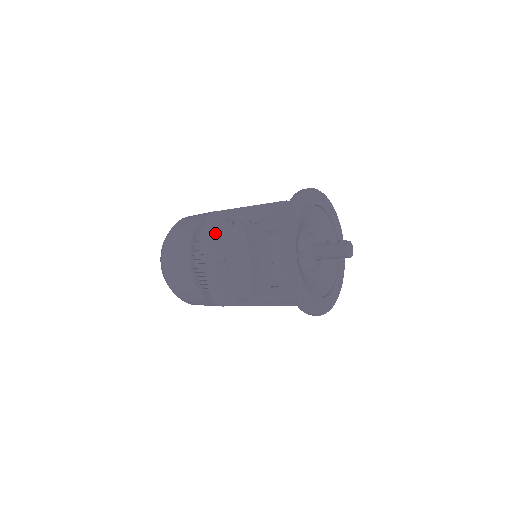
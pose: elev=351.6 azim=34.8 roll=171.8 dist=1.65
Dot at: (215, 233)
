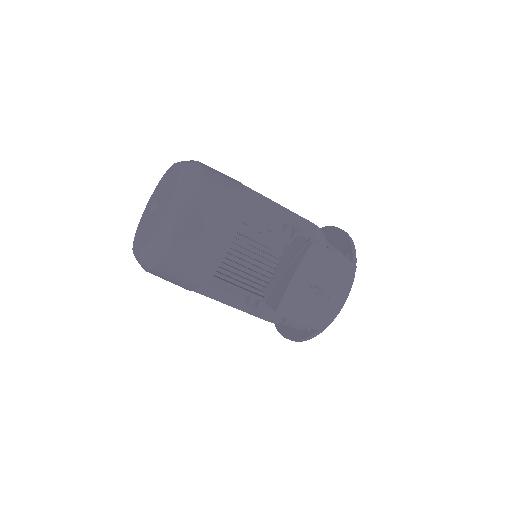
Dot at: (325, 255)
